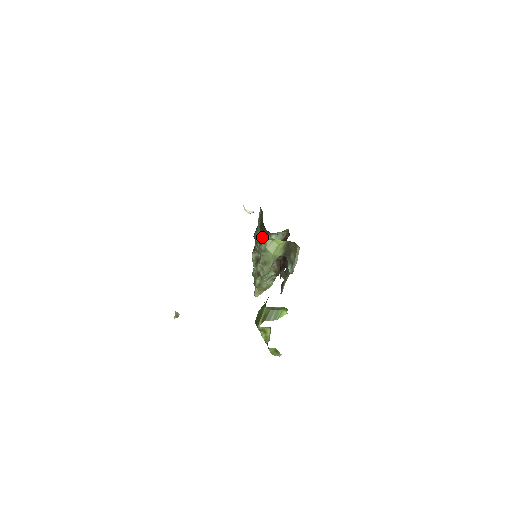
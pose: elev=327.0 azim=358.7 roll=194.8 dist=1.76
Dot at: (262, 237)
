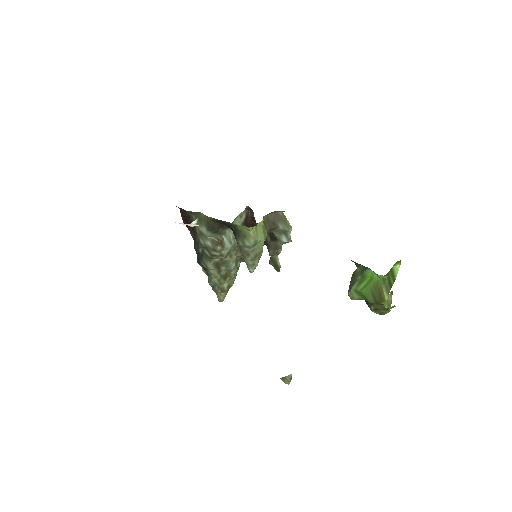
Dot at: (240, 234)
